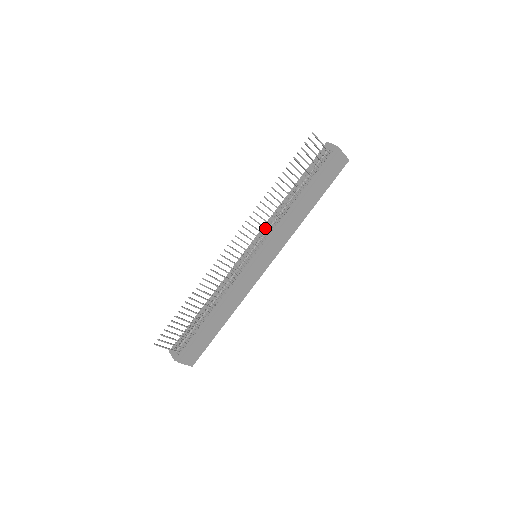
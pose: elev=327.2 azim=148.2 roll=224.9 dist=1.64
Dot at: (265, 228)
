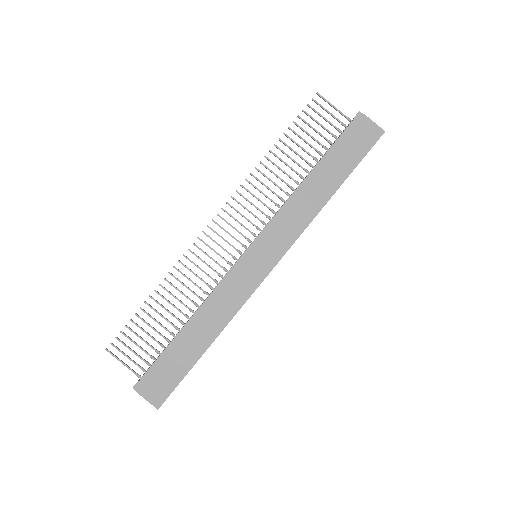
Dot at: (261, 212)
